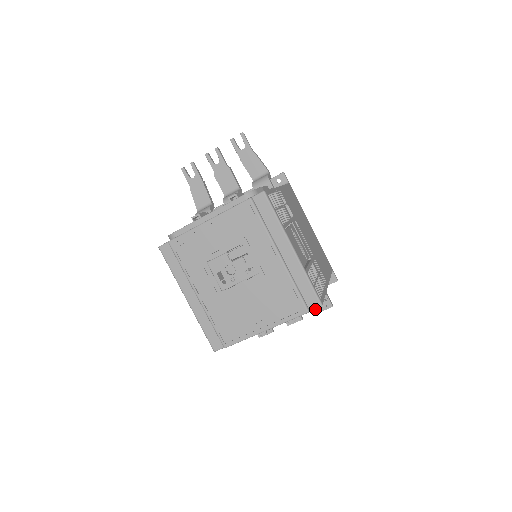
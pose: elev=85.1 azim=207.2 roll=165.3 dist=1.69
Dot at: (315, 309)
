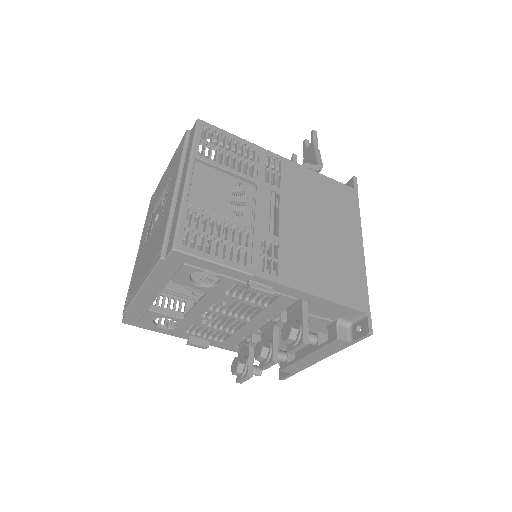
Dot at: (287, 344)
